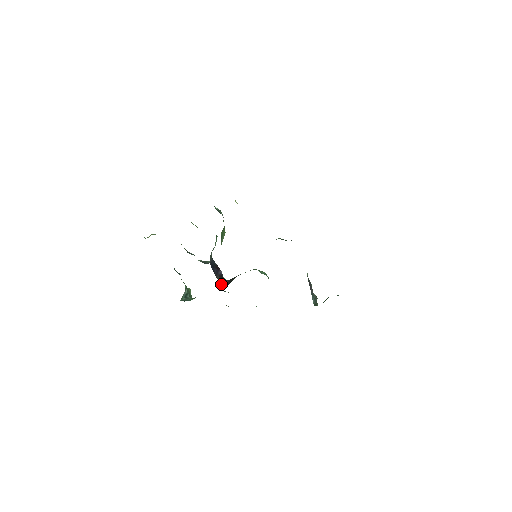
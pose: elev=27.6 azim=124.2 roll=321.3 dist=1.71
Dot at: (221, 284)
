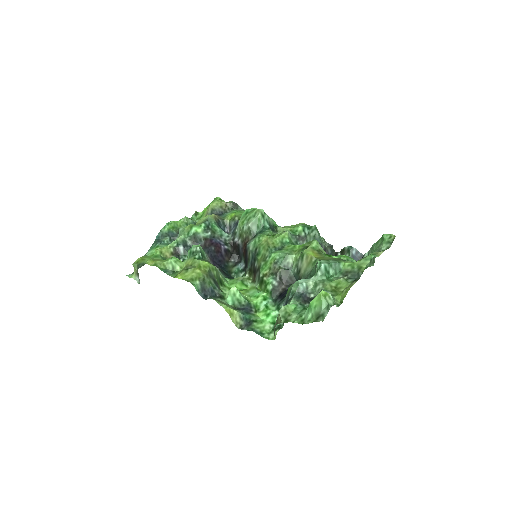
Dot at: (218, 222)
